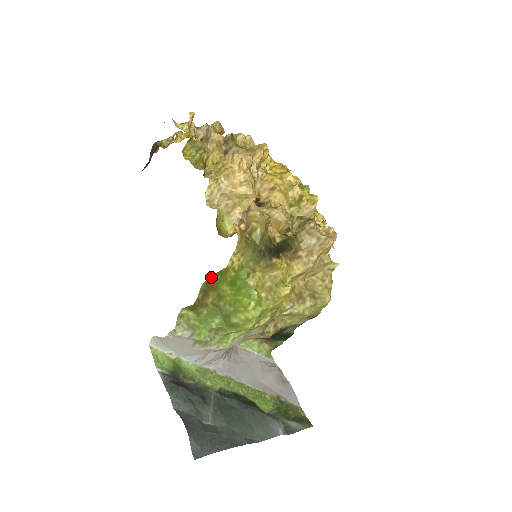
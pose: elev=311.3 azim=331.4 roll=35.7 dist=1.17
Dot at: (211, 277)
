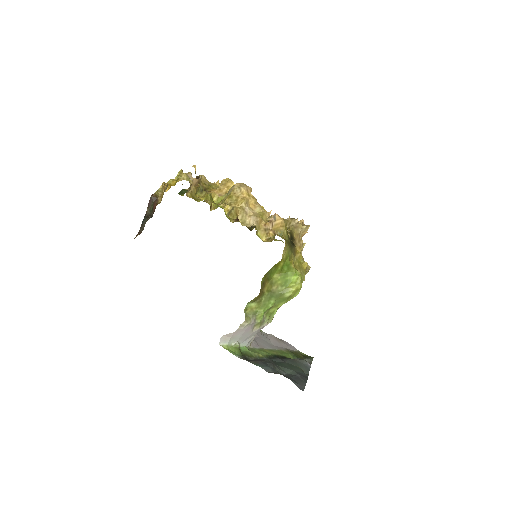
Dot at: (268, 271)
